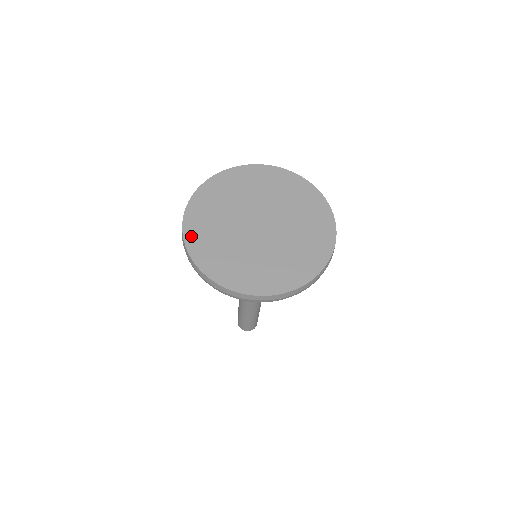
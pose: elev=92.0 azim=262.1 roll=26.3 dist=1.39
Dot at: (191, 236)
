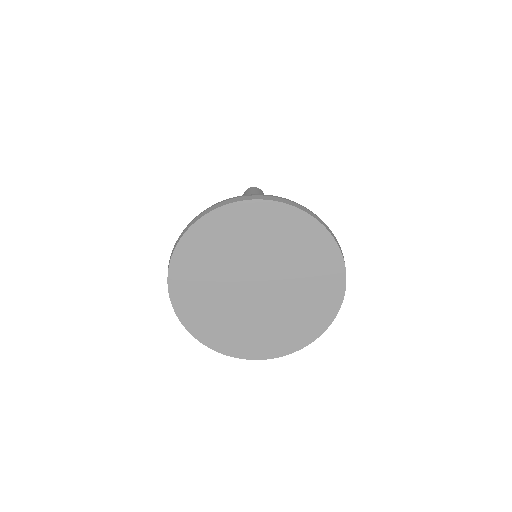
Dot at: (182, 309)
